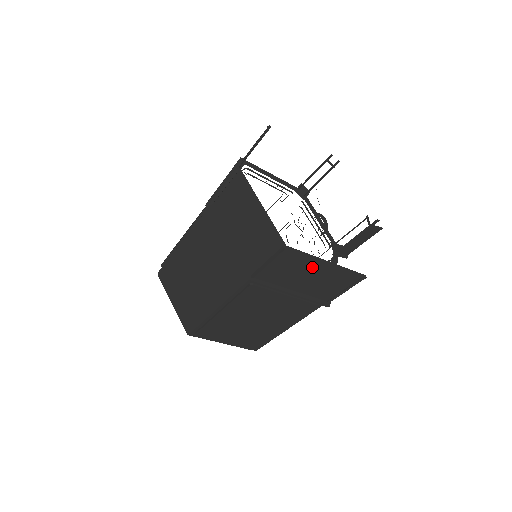
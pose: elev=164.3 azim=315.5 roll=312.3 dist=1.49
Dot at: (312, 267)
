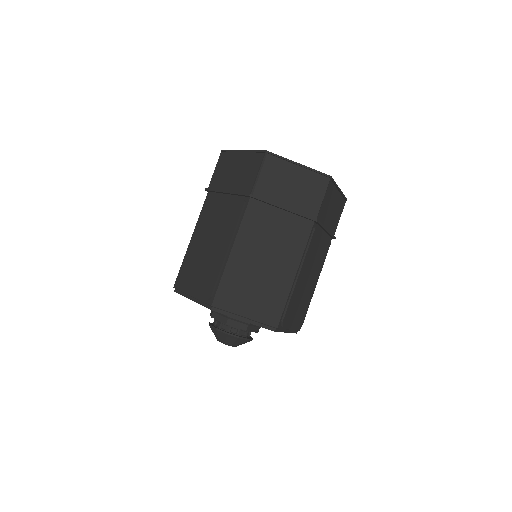
Dot at: (333, 197)
